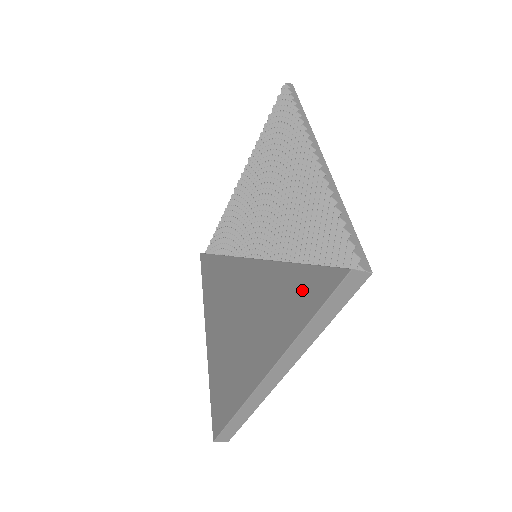
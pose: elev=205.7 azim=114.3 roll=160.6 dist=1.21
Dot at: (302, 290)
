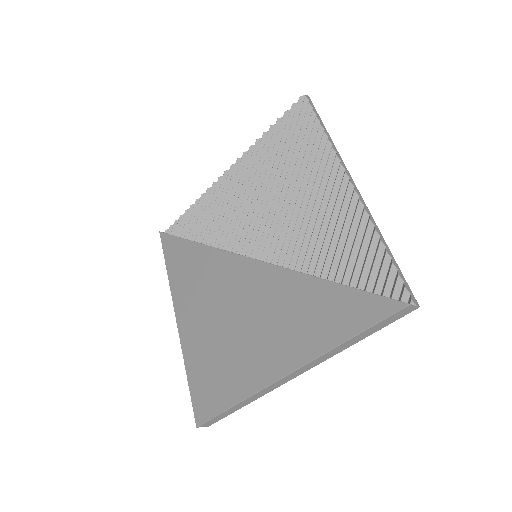
Dot at: (340, 308)
